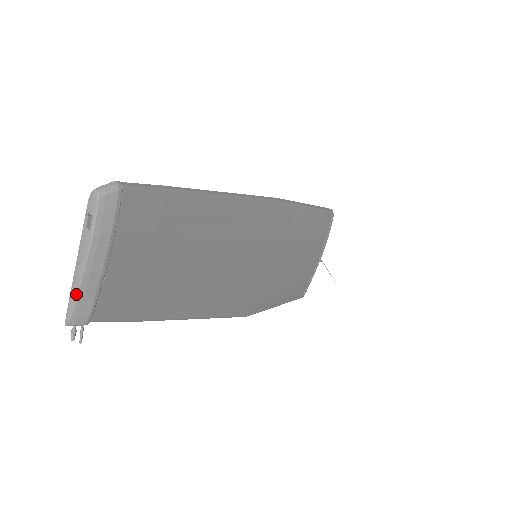
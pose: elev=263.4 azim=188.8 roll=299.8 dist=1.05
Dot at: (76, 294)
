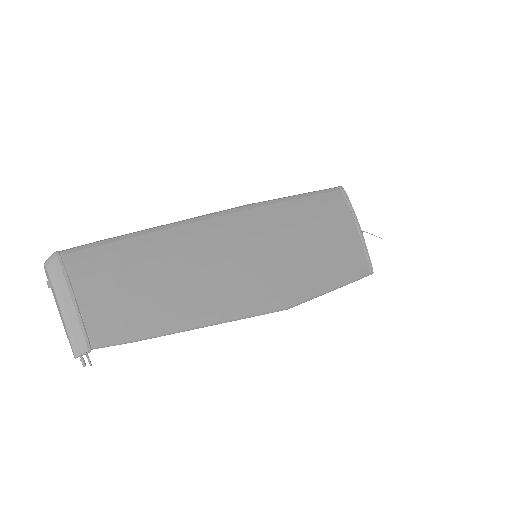
Dot at: (67, 333)
